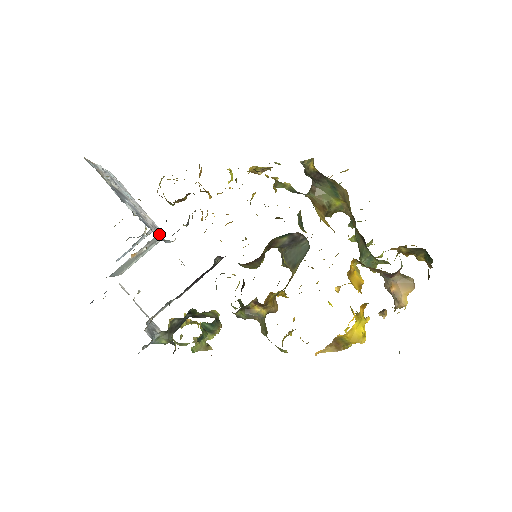
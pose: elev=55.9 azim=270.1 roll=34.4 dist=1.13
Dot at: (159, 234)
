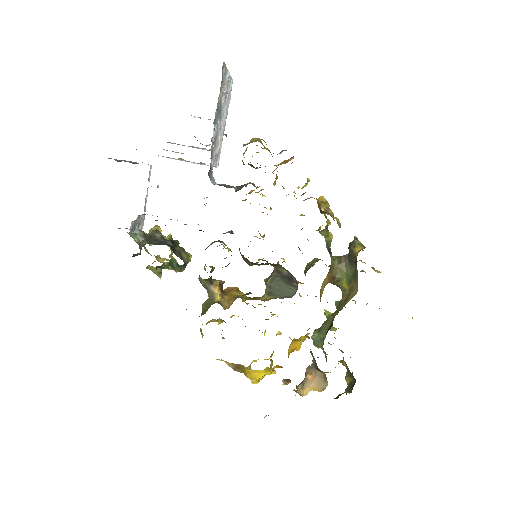
Dot at: (214, 165)
